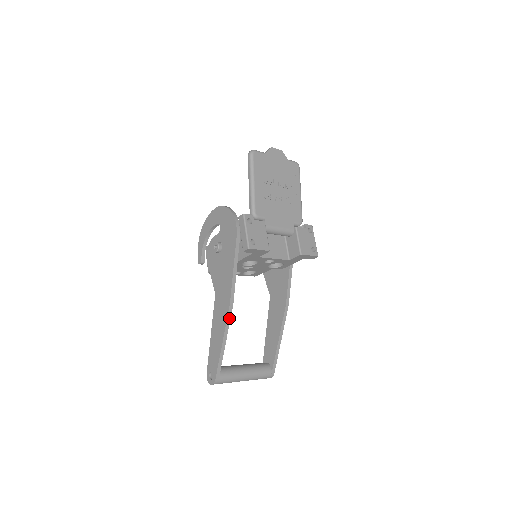
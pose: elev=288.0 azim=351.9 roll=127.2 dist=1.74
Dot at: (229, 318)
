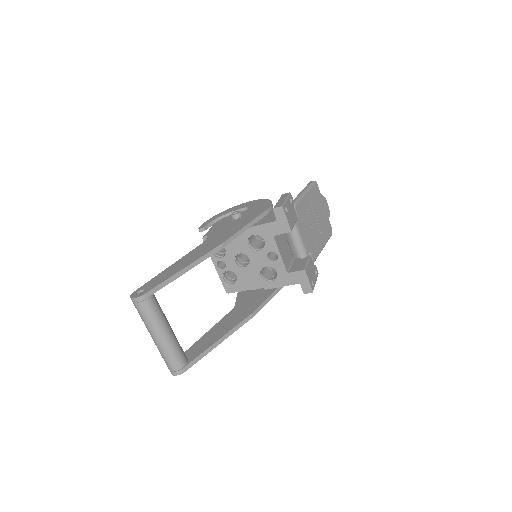
Dot at: (209, 255)
